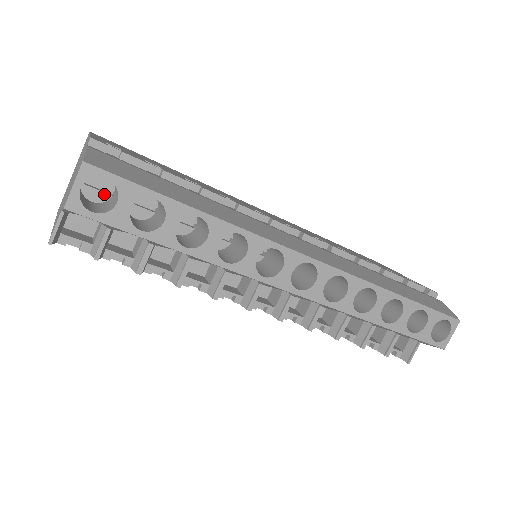
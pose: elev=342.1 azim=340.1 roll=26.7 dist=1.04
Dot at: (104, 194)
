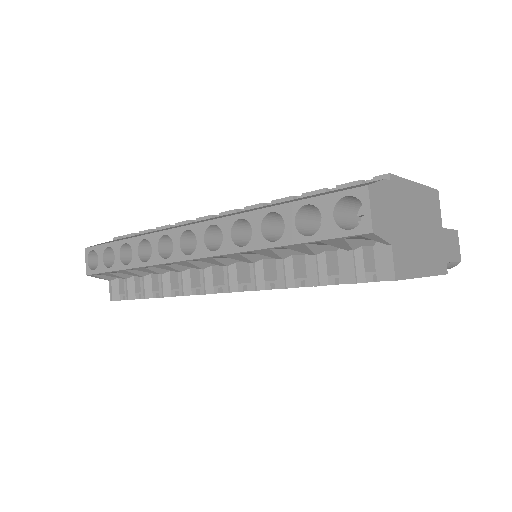
Dot at: occluded
